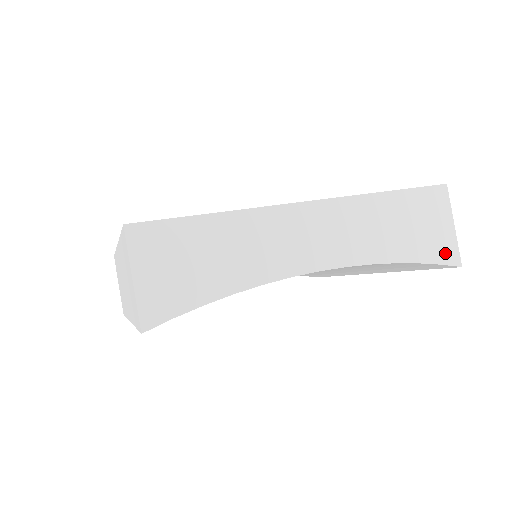
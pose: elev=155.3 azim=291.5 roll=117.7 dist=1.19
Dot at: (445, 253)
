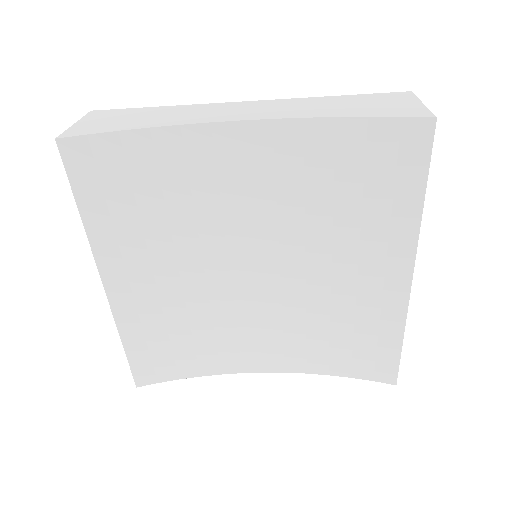
Dot at: (409, 113)
